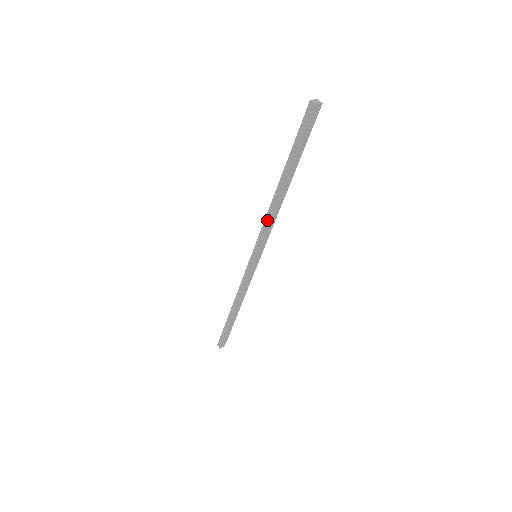
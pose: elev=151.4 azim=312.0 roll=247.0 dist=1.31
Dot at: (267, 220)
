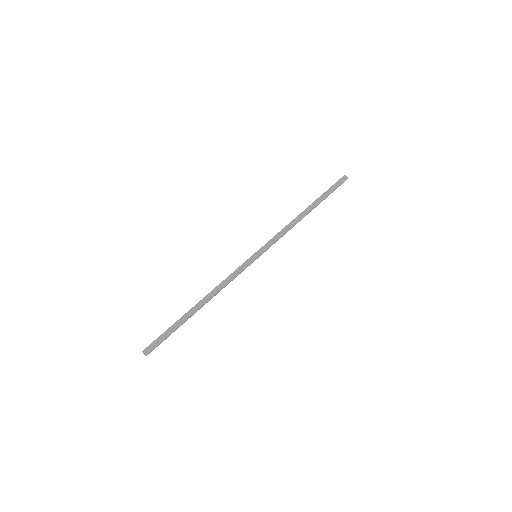
Dot at: (285, 229)
